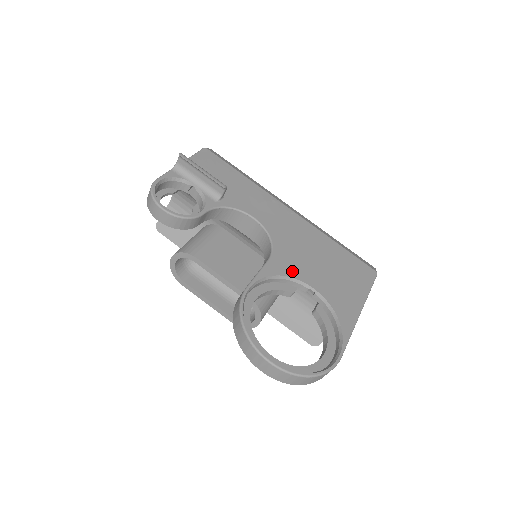
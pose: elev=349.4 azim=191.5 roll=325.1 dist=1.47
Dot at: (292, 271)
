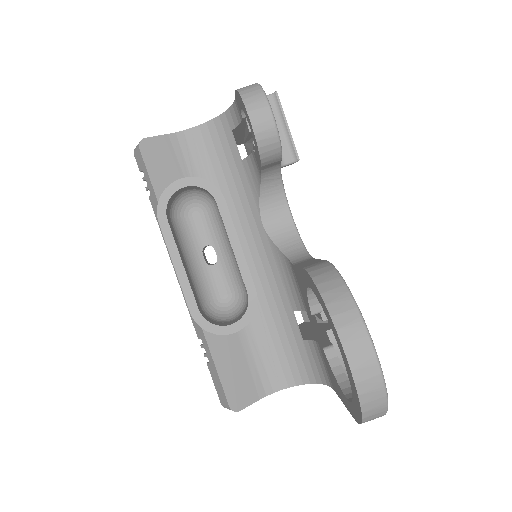
Dot at: occluded
